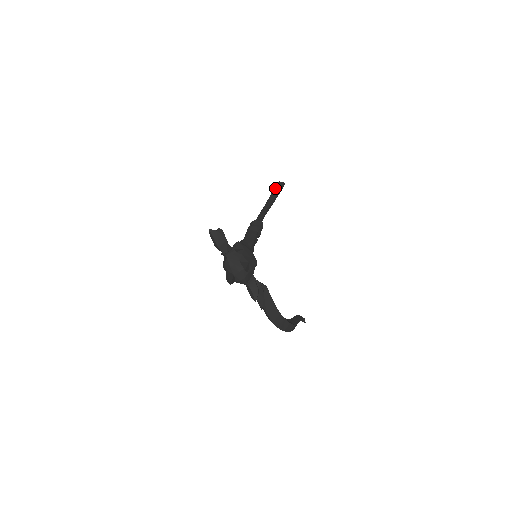
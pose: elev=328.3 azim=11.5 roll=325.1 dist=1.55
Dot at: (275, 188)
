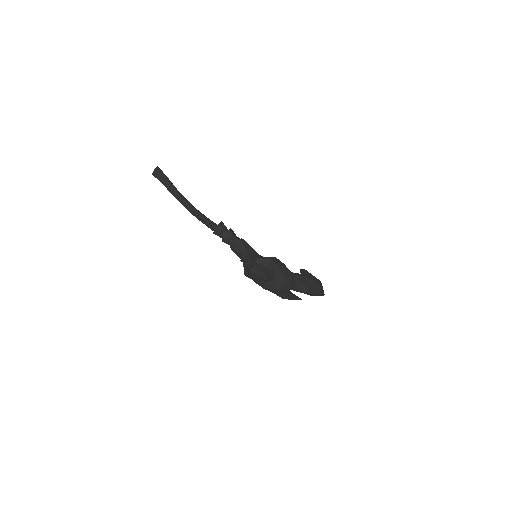
Dot at: (163, 178)
